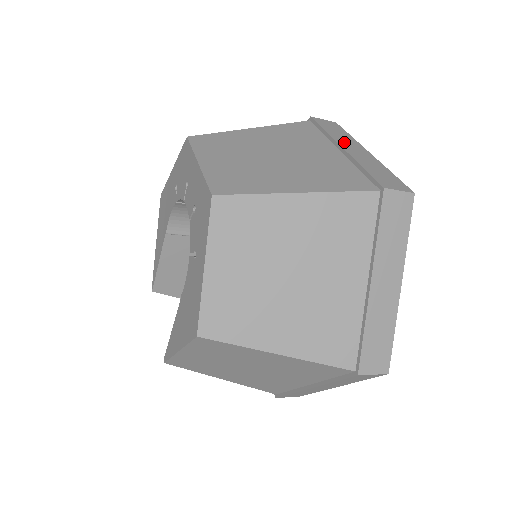
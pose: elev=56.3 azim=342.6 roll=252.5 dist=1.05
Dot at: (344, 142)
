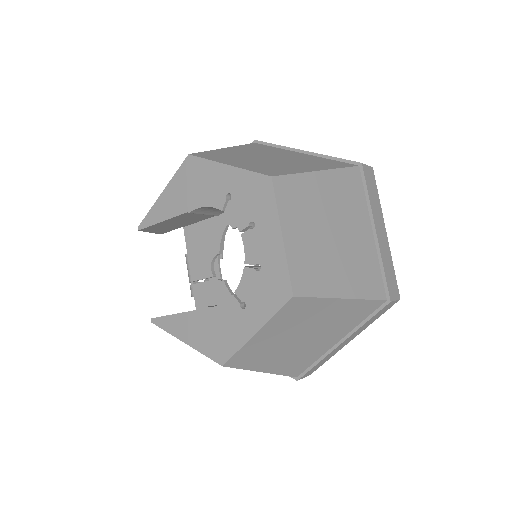
Dot at: (377, 218)
